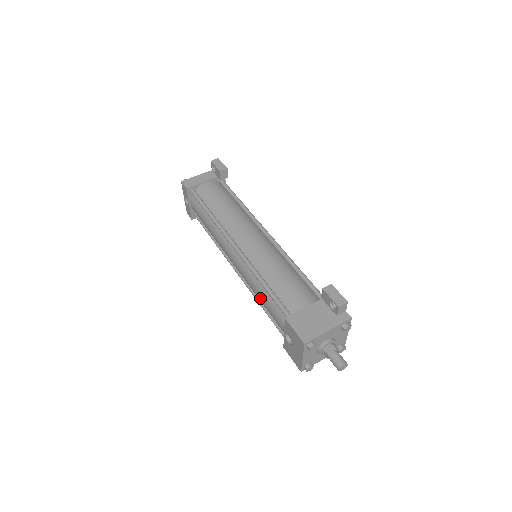
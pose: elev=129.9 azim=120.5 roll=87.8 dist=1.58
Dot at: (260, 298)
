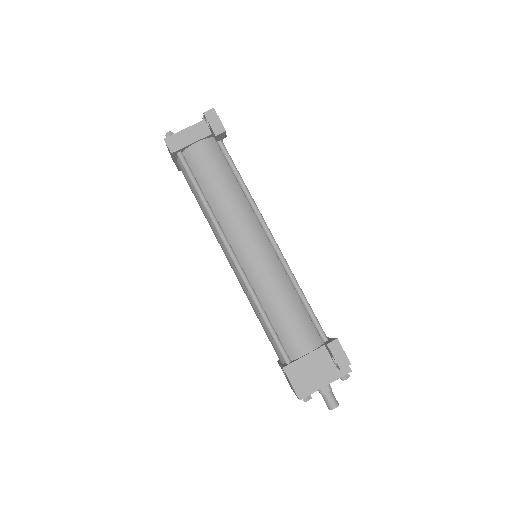
Dot at: occluded
